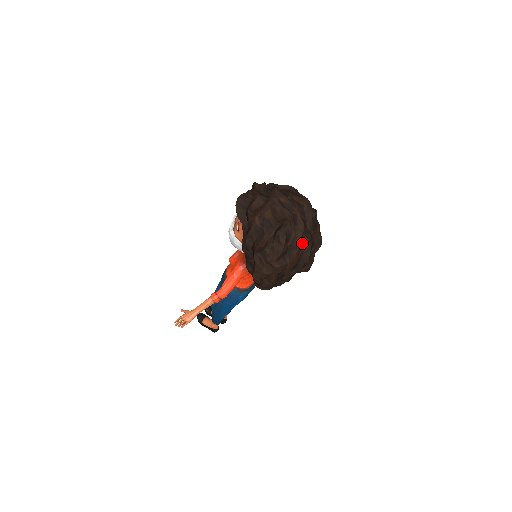
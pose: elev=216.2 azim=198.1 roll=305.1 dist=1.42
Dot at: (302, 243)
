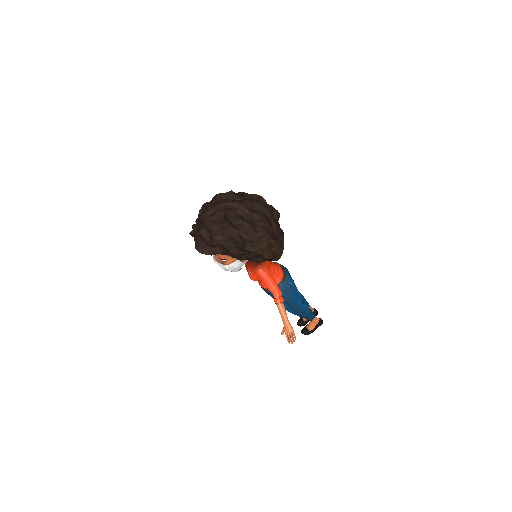
Dot at: (250, 208)
